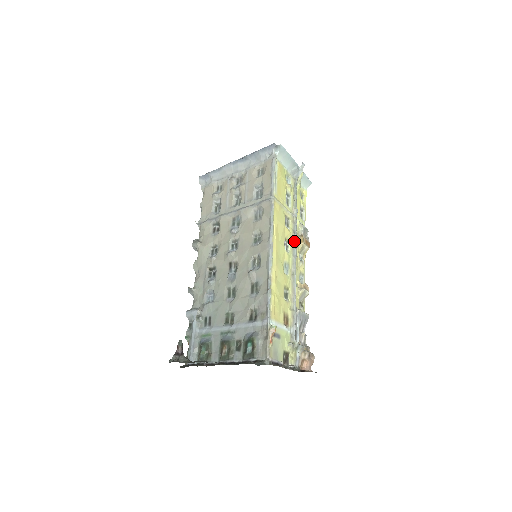
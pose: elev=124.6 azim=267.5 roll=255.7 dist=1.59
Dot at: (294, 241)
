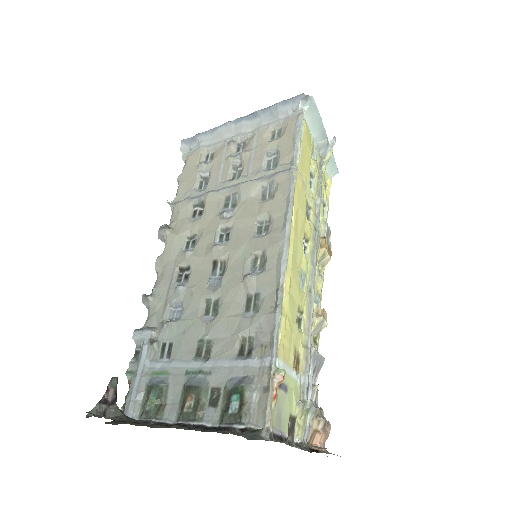
Dot at: (315, 242)
